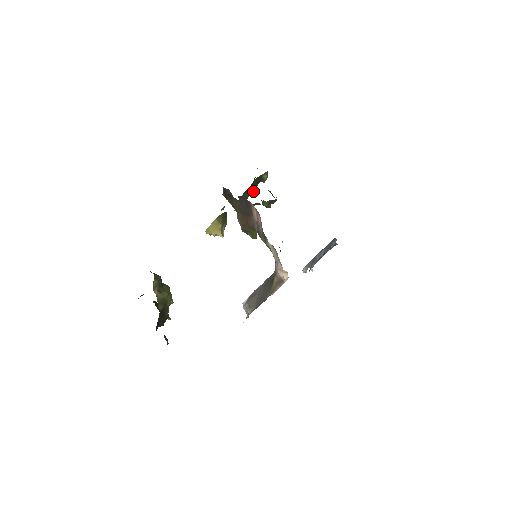
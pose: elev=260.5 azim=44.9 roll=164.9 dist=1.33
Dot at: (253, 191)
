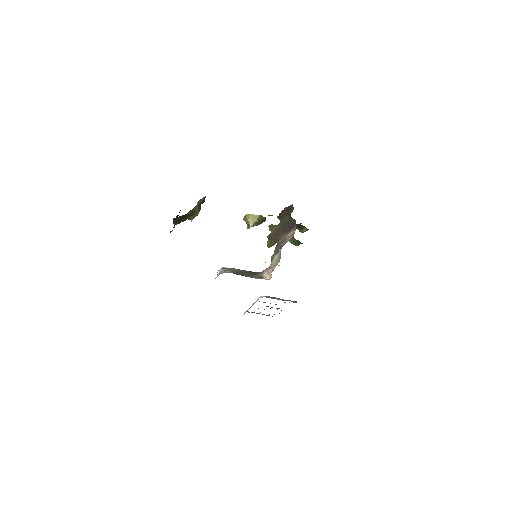
Dot at: occluded
